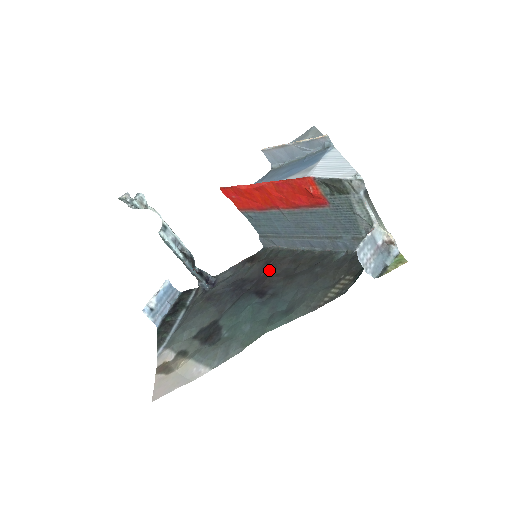
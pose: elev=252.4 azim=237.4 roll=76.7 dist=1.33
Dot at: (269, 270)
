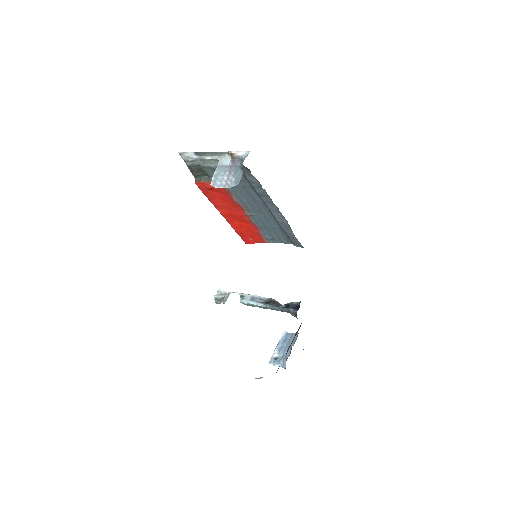
Dot at: occluded
